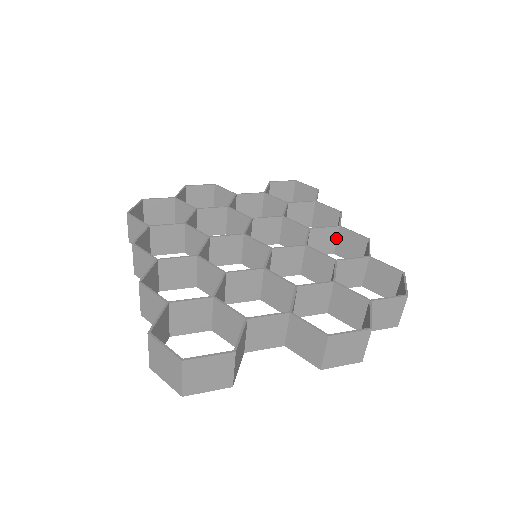
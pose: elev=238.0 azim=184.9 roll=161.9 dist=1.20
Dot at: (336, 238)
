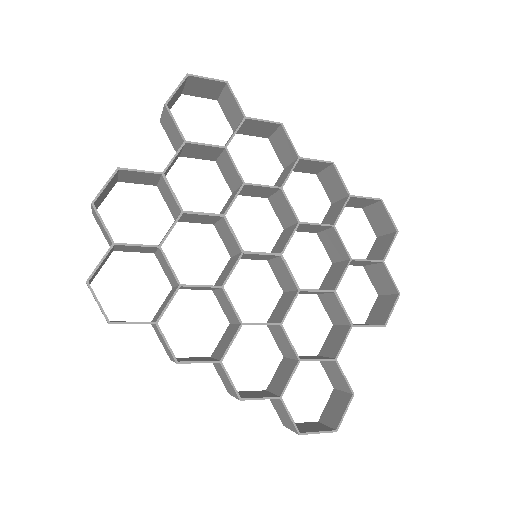
Dot at: occluded
